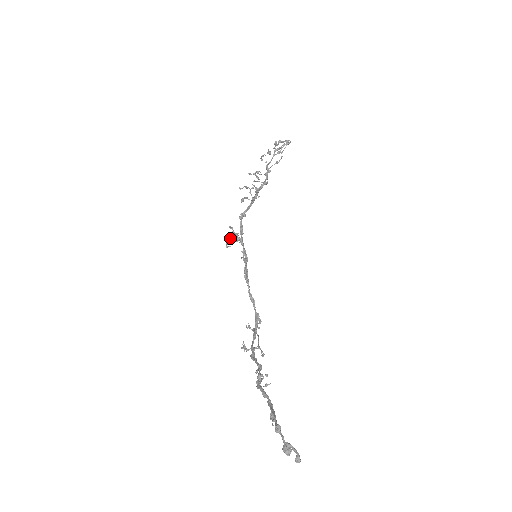
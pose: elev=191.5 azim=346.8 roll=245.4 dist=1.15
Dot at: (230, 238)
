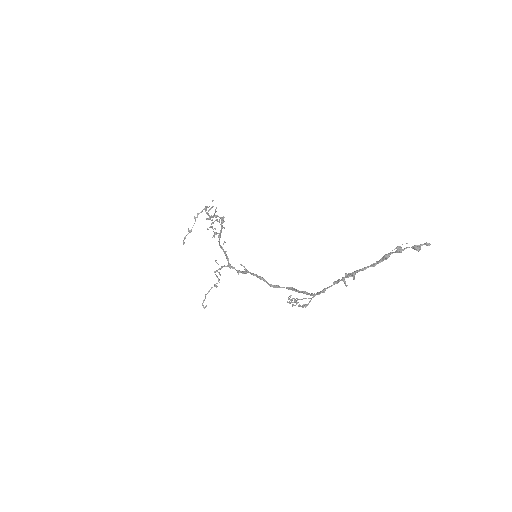
Dot at: (206, 294)
